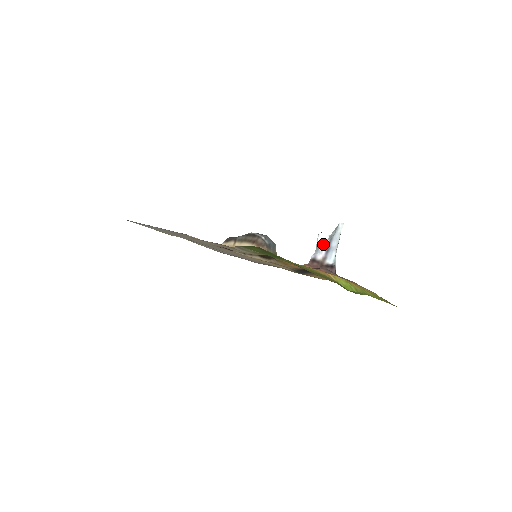
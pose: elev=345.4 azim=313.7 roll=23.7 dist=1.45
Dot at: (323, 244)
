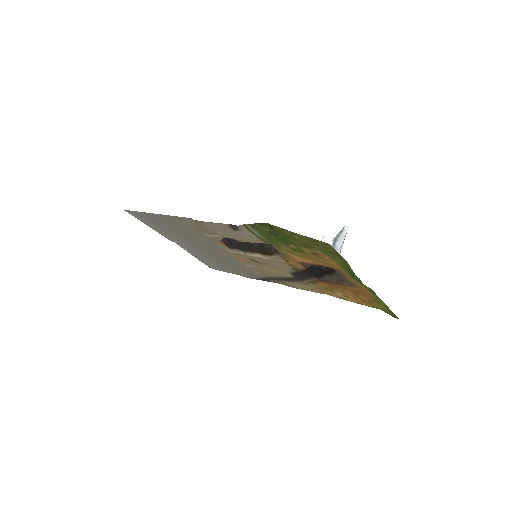
Dot at: occluded
